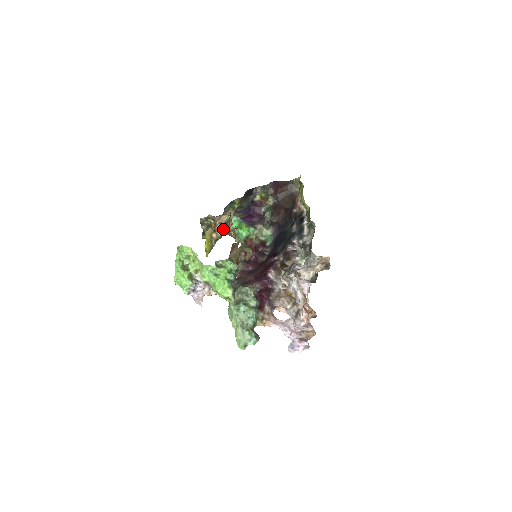
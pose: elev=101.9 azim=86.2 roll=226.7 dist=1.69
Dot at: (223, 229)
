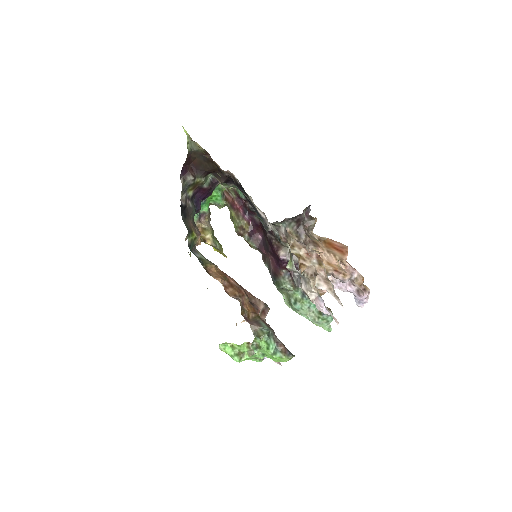
Dot at: (206, 228)
